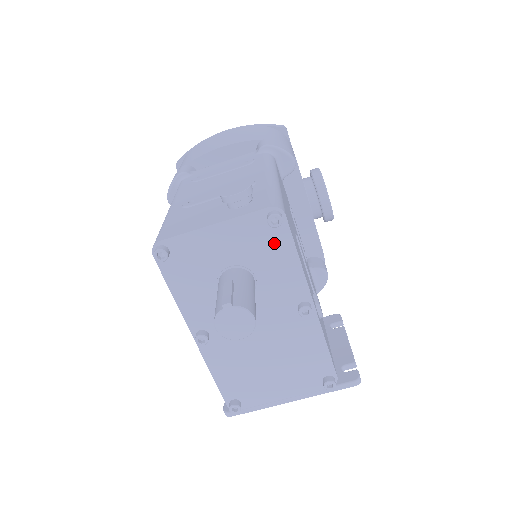
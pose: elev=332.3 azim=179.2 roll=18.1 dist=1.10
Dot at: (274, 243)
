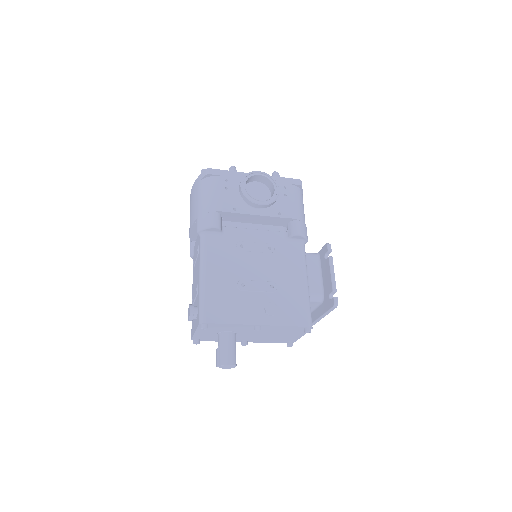
Dot at: (217, 326)
